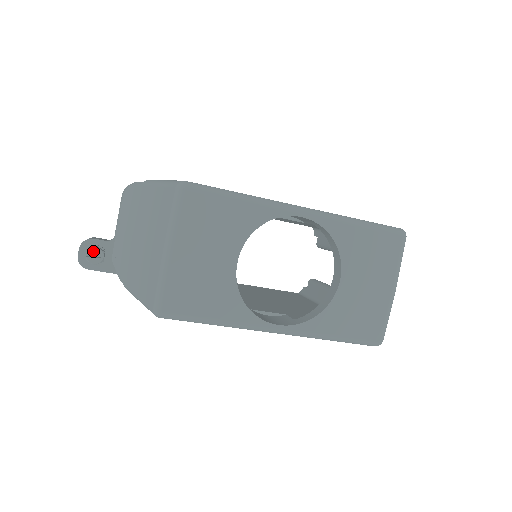
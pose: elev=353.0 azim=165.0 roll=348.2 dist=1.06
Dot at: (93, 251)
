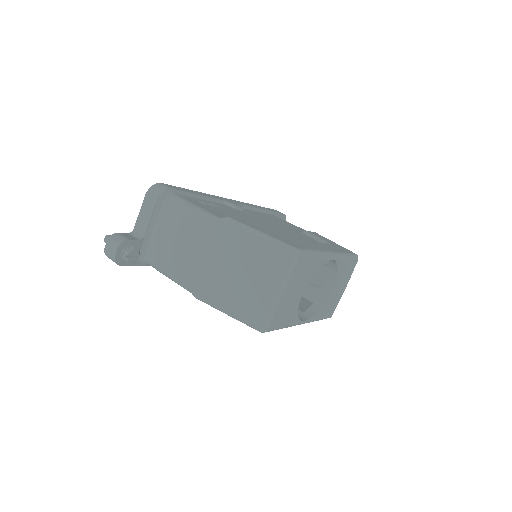
Dot at: (133, 252)
